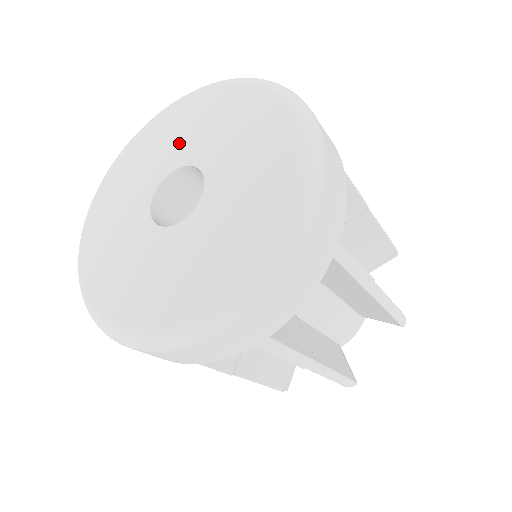
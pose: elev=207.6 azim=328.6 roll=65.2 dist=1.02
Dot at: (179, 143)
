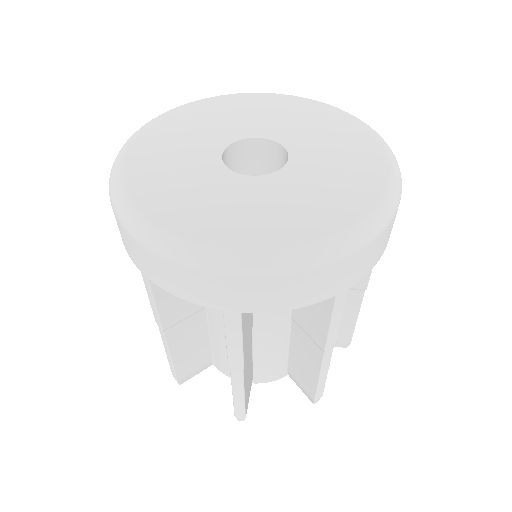
Dot at: (236, 123)
